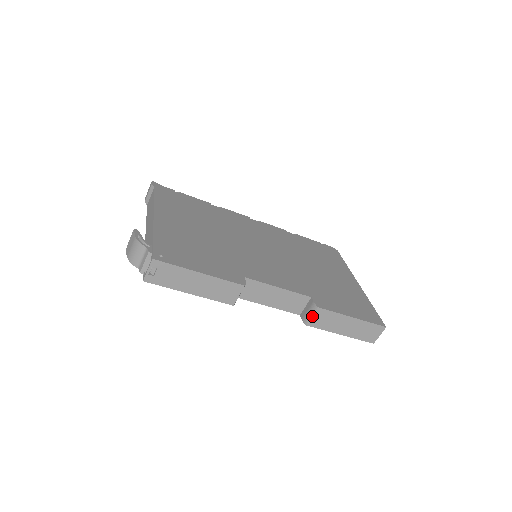
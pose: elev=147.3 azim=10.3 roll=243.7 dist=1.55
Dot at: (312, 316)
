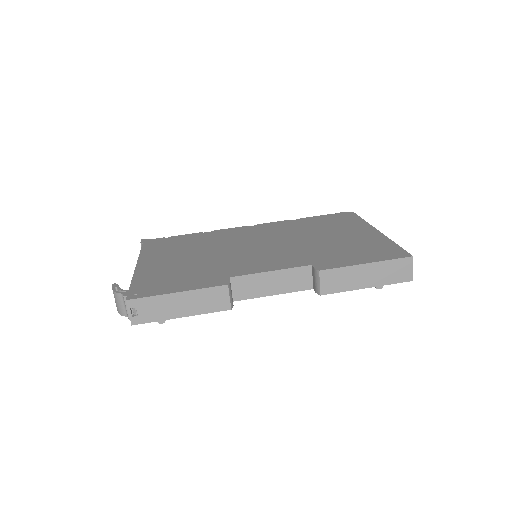
Dot at: (320, 283)
